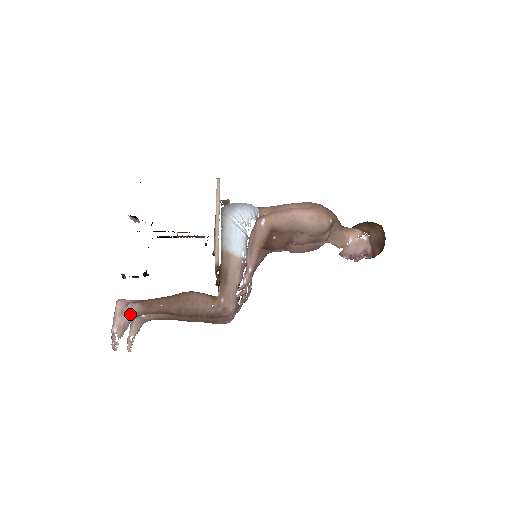
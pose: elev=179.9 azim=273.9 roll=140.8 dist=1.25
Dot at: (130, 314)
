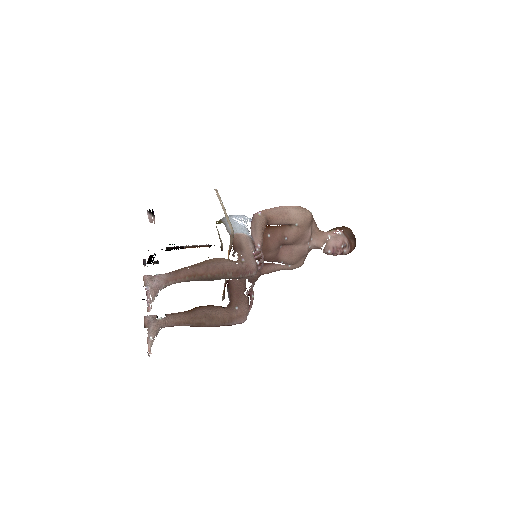
Dot at: (159, 281)
